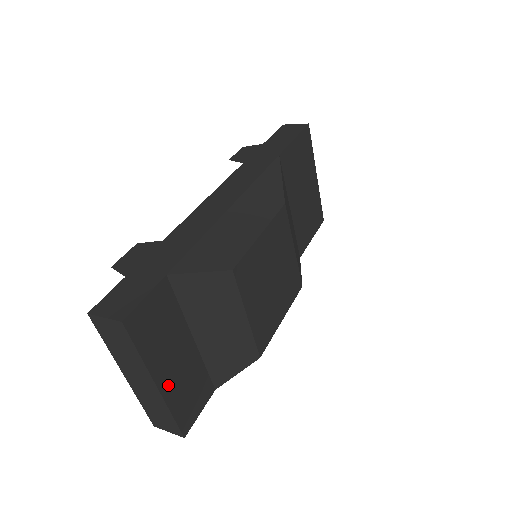
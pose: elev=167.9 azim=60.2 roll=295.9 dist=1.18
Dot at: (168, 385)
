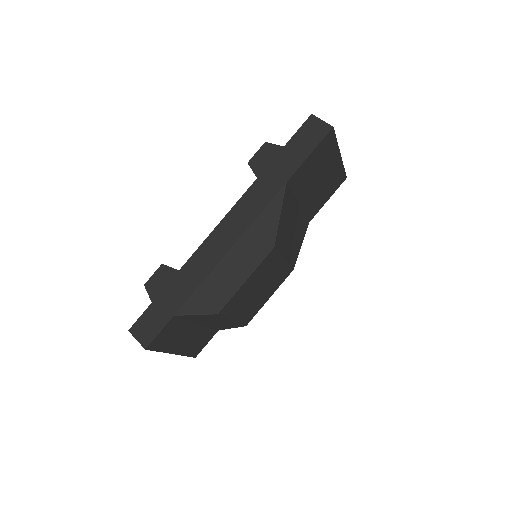
Dot at: (181, 349)
